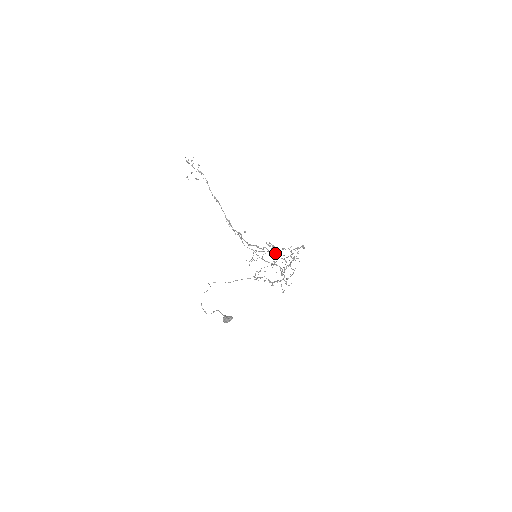
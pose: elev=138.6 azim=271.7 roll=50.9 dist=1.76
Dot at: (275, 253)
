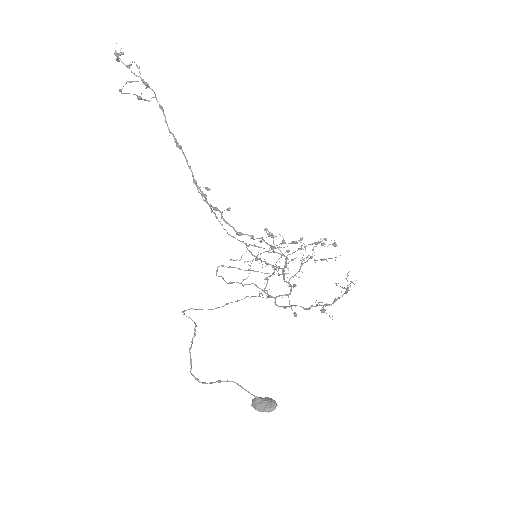
Dot at: (274, 246)
